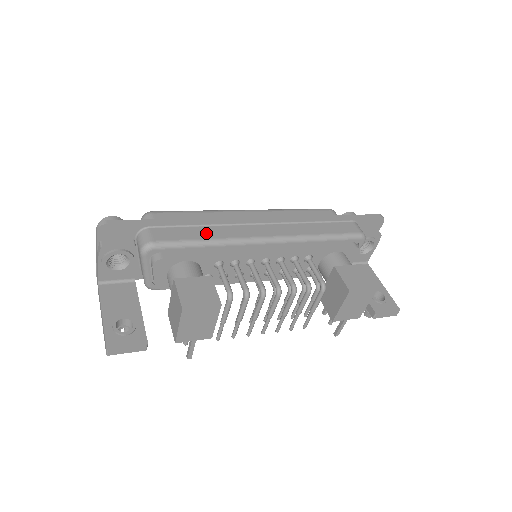
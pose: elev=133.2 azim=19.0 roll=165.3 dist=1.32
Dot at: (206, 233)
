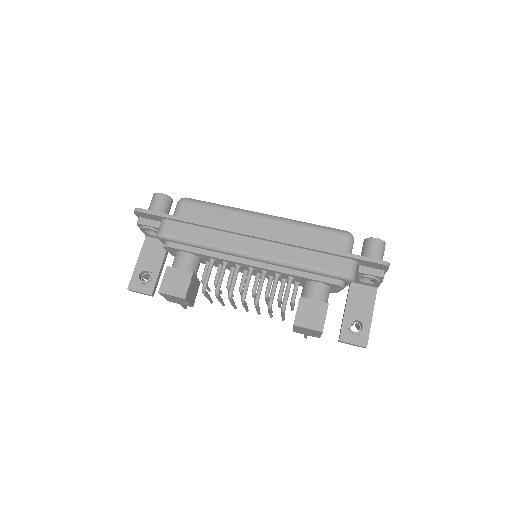
Dot at: (205, 236)
